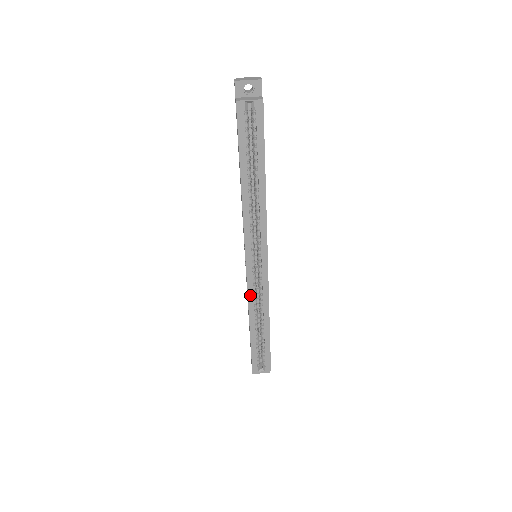
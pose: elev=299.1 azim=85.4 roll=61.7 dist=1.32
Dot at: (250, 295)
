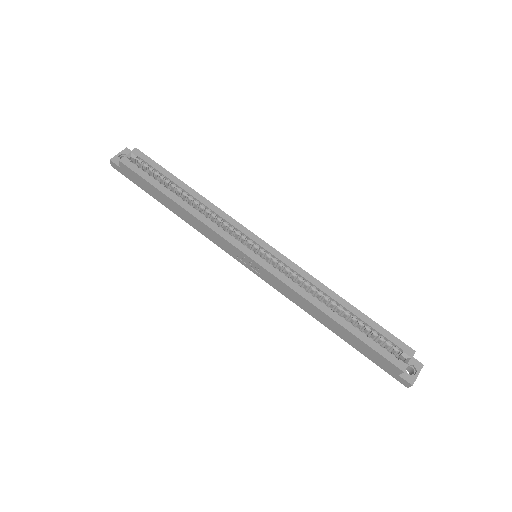
Dot at: (290, 284)
